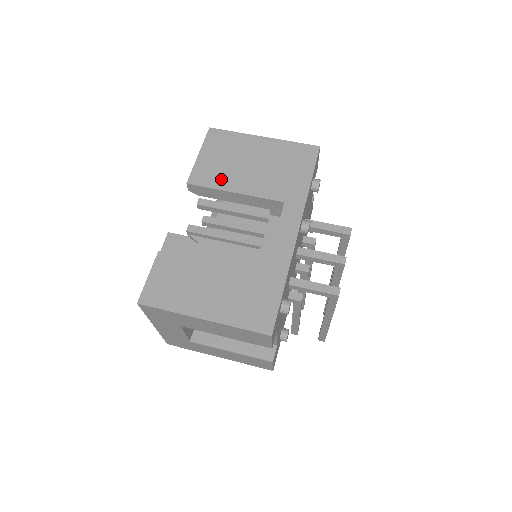
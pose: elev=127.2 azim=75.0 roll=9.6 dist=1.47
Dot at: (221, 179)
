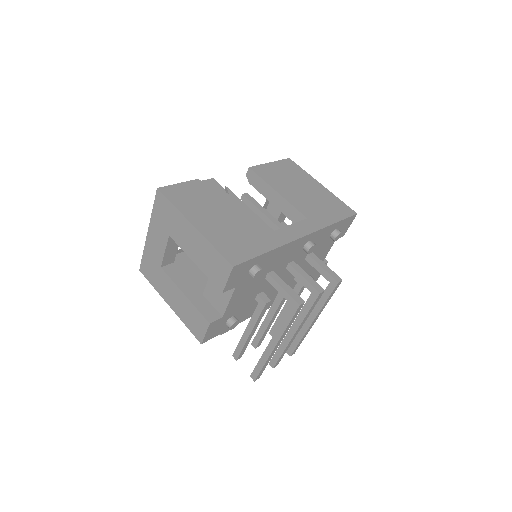
Dot at: (274, 181)
